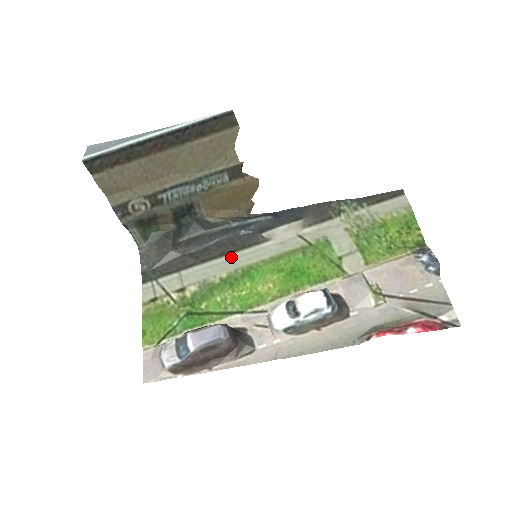
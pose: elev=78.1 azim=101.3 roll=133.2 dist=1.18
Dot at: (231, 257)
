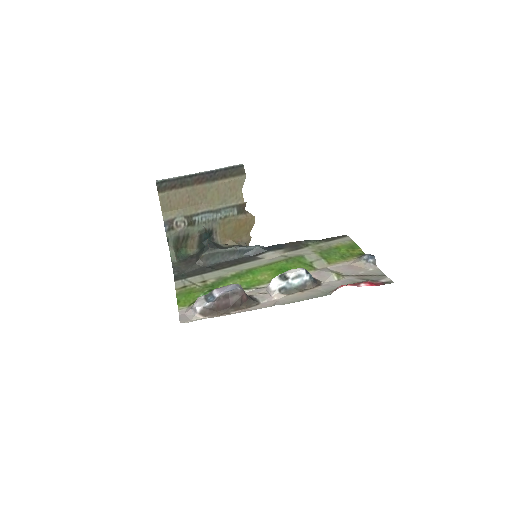
Dot at: (237, 266)
